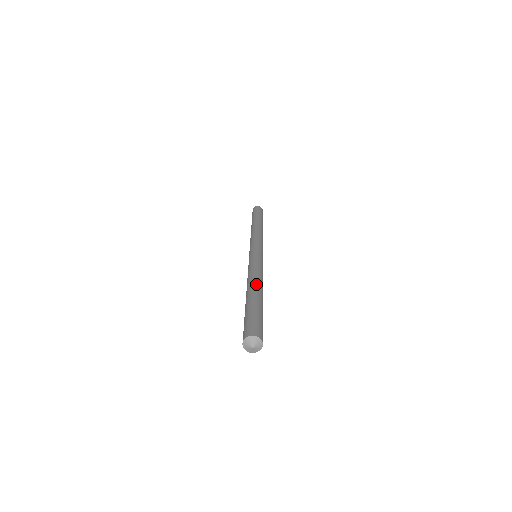
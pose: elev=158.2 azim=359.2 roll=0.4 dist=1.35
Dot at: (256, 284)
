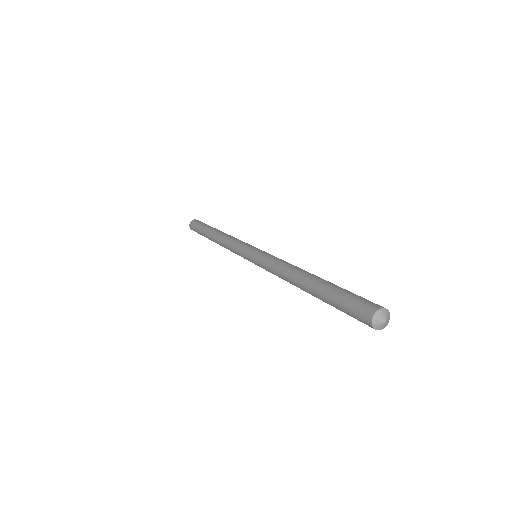
Dot at: (305, 272)
